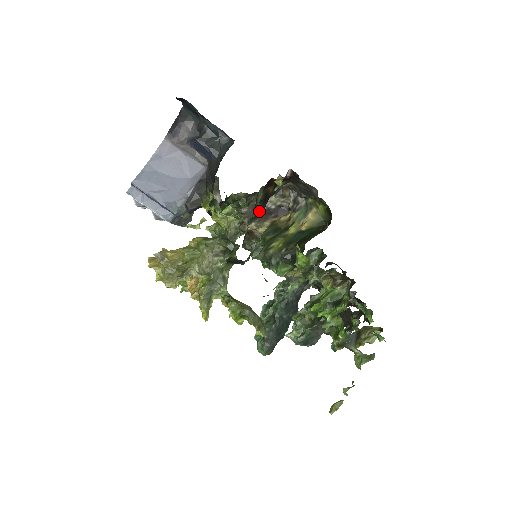
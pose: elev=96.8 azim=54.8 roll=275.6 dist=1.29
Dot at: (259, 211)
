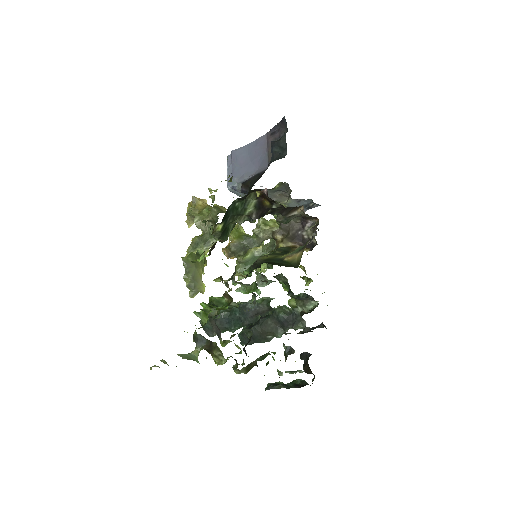
Dot at: (255, 214)
